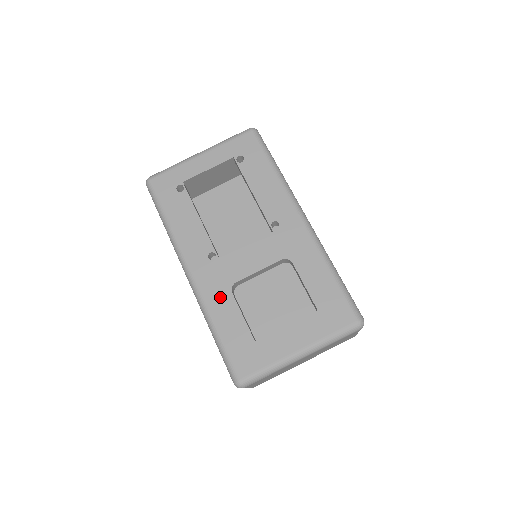
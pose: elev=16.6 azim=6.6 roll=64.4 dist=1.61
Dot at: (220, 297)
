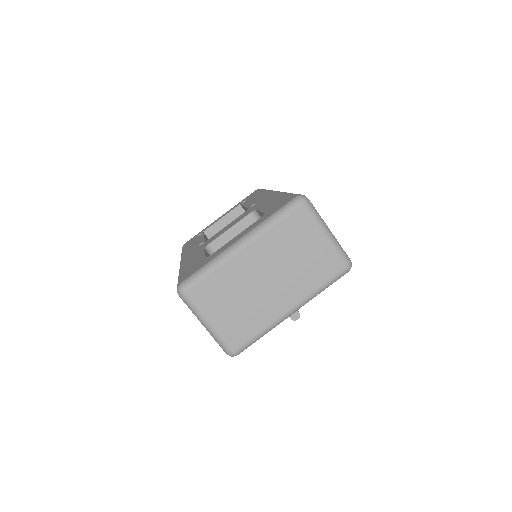
Dot at: (194, 256)
